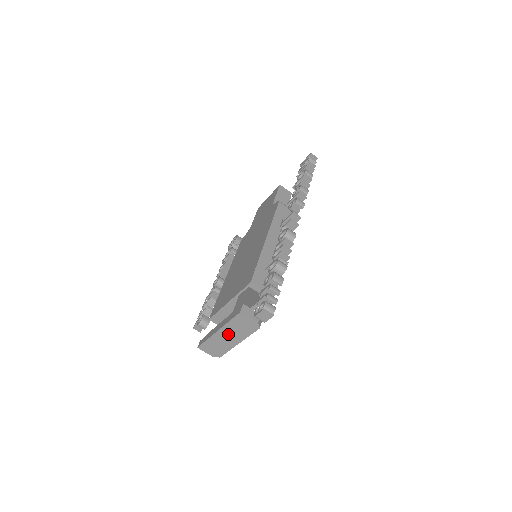
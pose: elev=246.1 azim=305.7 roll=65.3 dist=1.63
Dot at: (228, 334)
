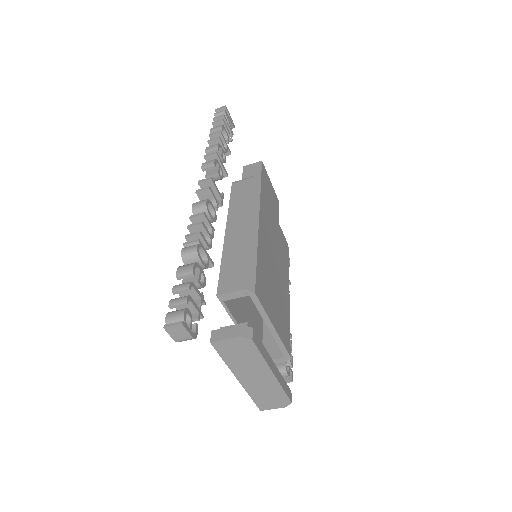
Dot at: (249, 374)
